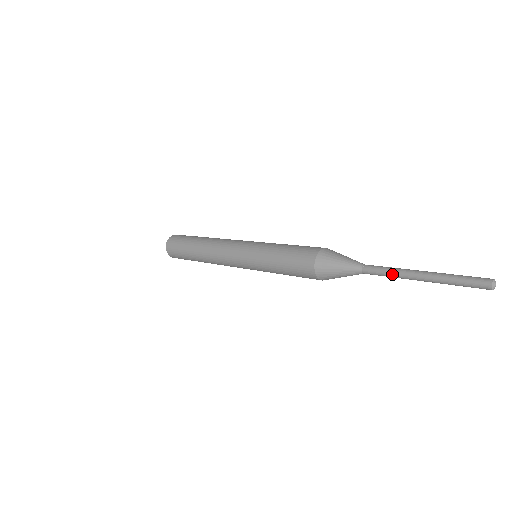
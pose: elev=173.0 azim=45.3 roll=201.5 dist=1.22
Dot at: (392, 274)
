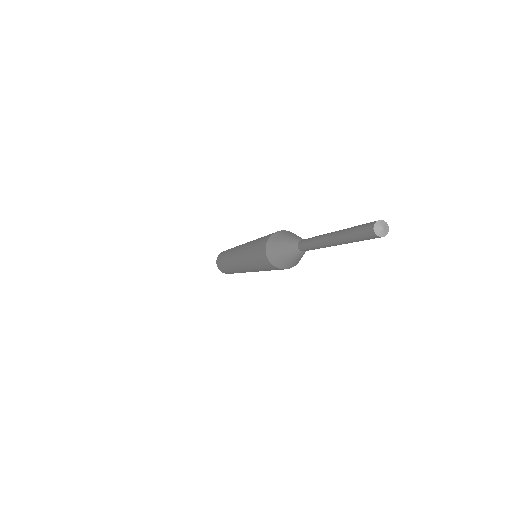
Dot at: (314, 246)
